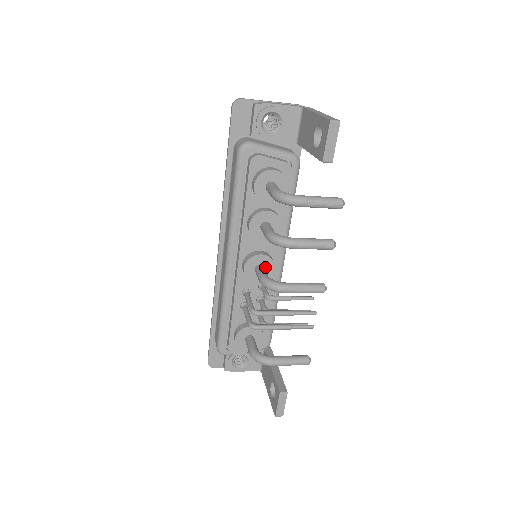
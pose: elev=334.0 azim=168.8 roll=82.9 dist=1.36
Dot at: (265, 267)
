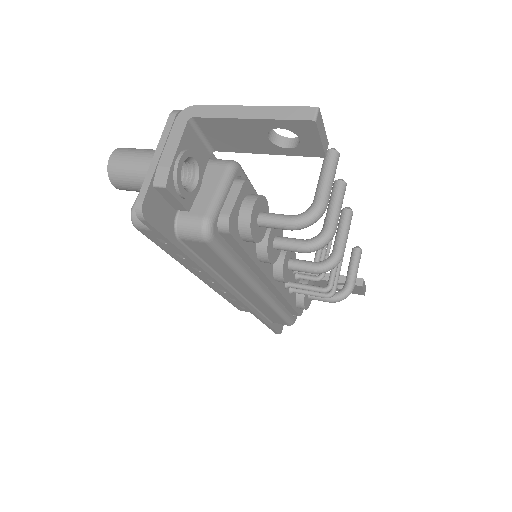
Dot at: (290, 257)
